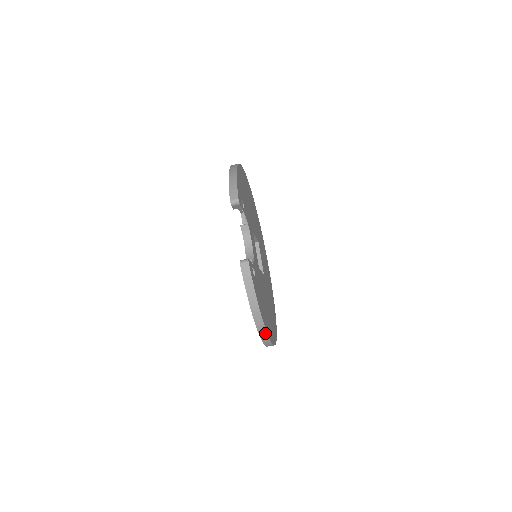
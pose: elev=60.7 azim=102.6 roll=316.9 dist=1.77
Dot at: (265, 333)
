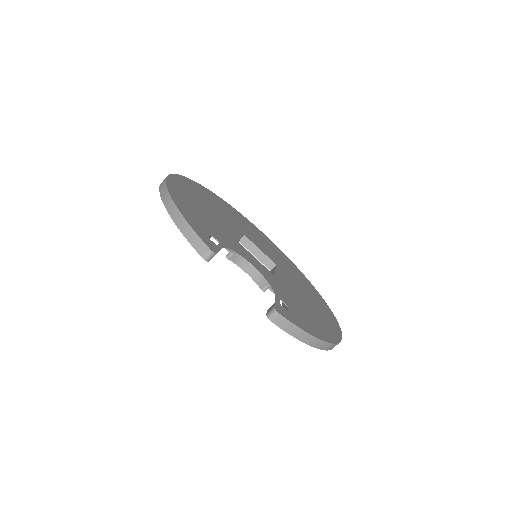
Dot at: (335, 345)
